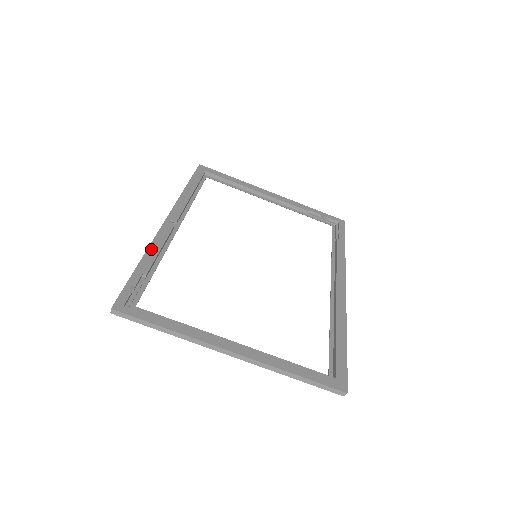
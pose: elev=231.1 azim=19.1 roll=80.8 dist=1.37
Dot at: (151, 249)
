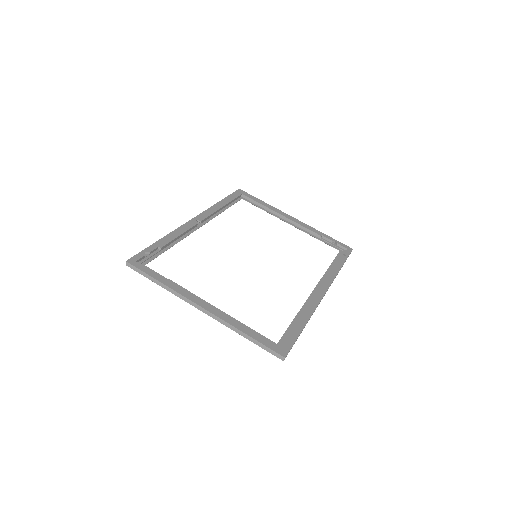
Dot at: (172, 234)
